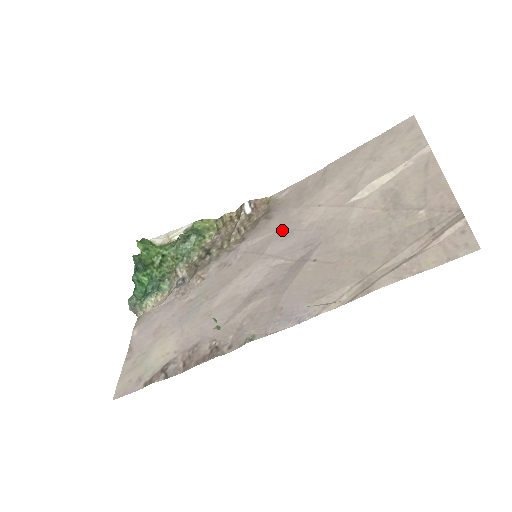
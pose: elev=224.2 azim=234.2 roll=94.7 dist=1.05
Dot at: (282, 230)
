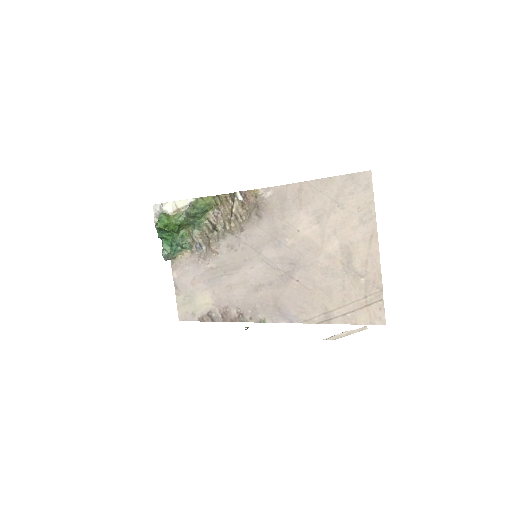
Dot at: (272, 237)
